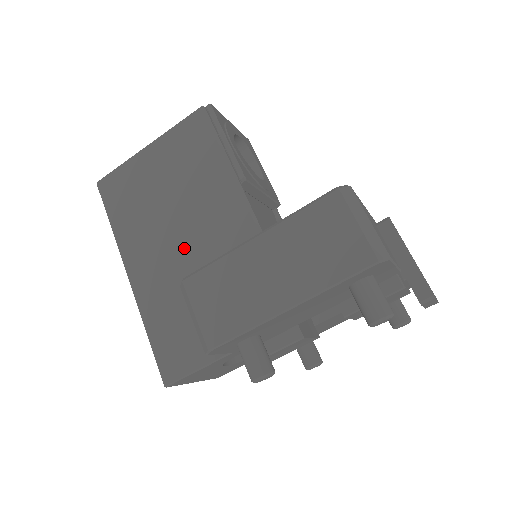
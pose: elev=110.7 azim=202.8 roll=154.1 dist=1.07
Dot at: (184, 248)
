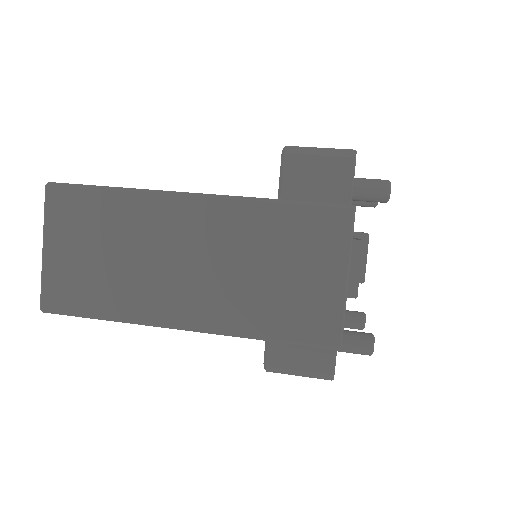
Dot at: occluded
